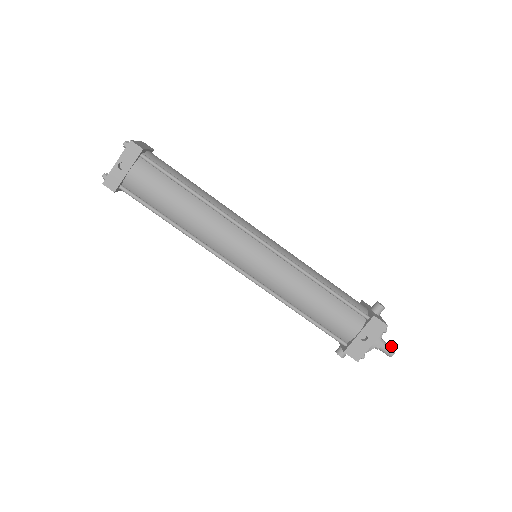
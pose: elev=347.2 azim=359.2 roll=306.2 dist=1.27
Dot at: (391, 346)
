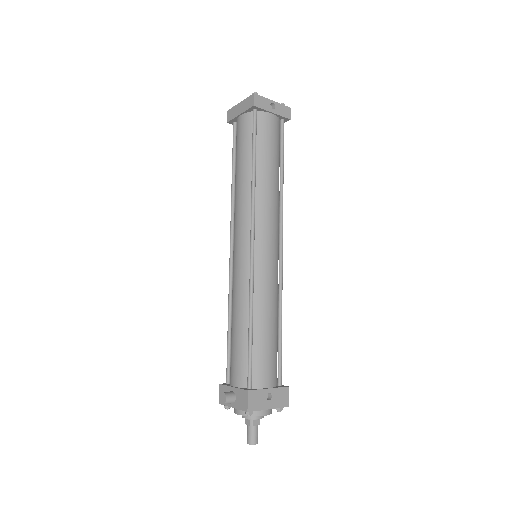
Dot at: occluded
